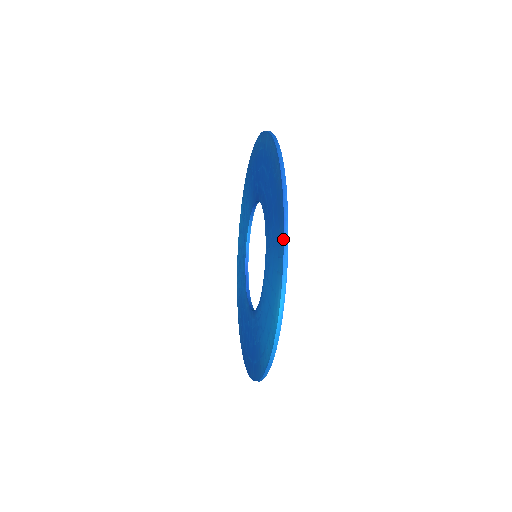
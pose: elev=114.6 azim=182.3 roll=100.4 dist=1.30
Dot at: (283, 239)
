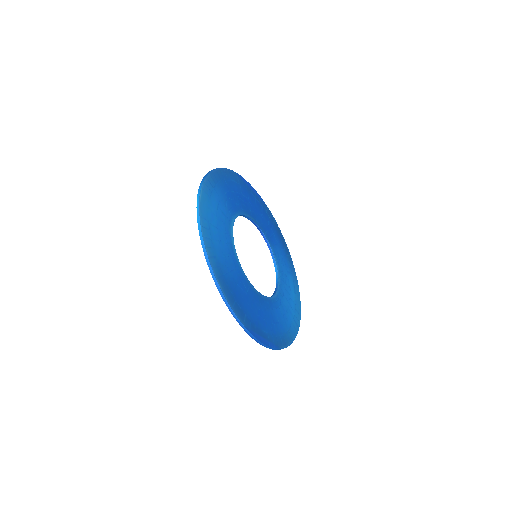
Dot at: occluded
